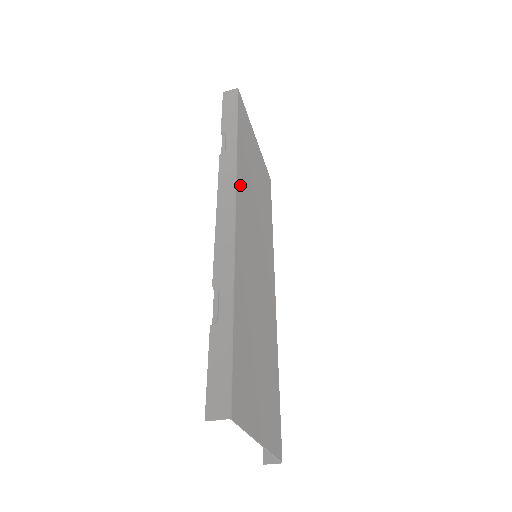
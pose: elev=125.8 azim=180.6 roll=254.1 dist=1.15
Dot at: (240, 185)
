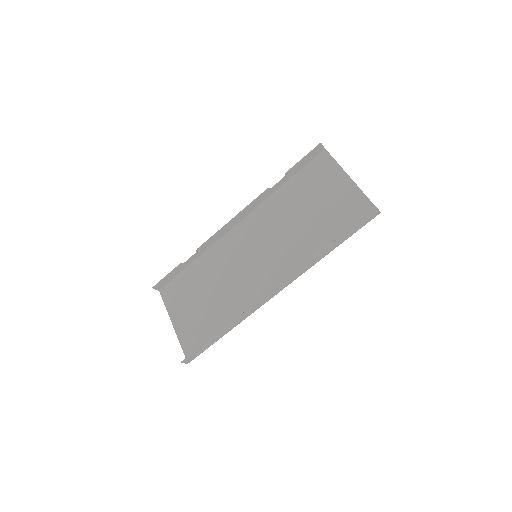
Dot at: (296, 269)
